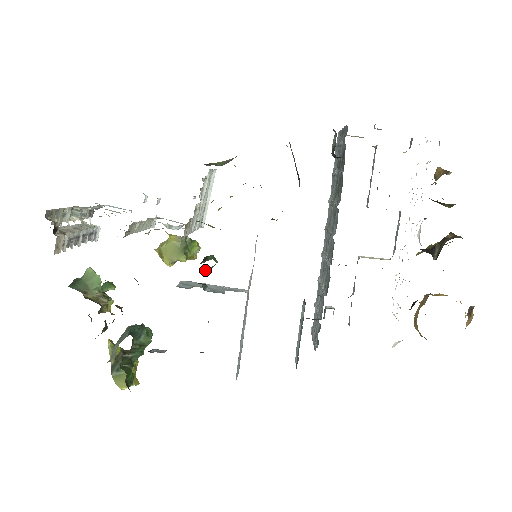
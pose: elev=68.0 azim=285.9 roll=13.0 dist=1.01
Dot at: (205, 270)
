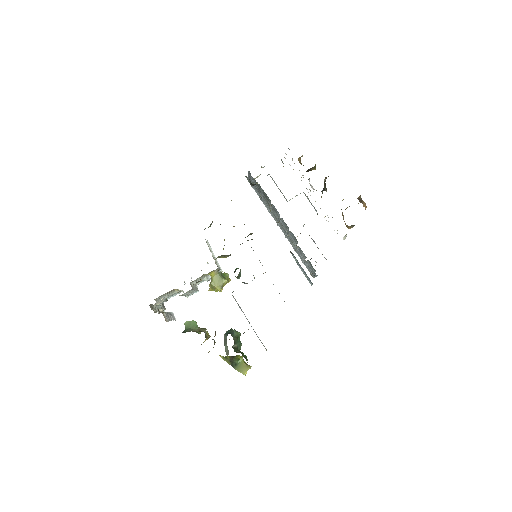
Dot at: (238, 277)
